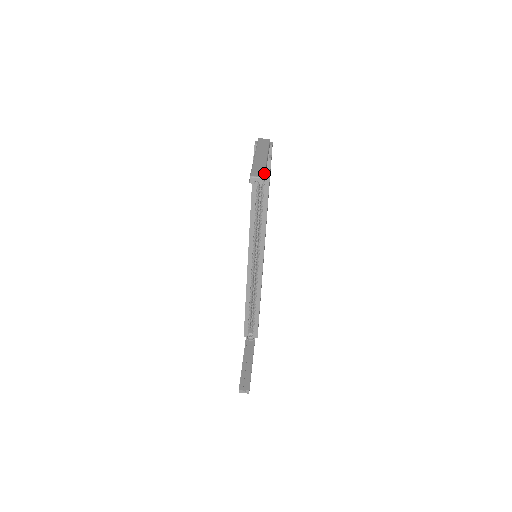
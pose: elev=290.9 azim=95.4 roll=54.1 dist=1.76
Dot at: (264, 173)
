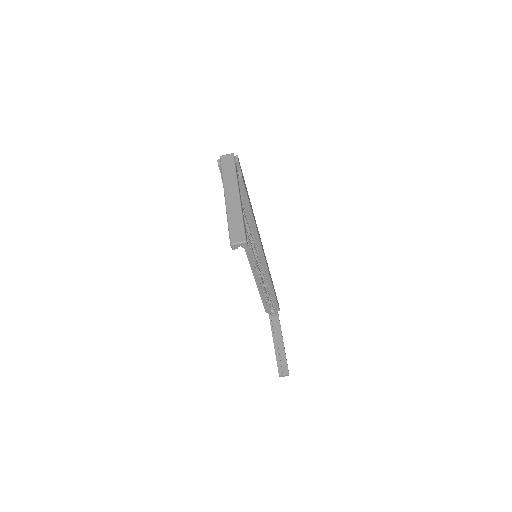
Dot at: (244, 232)
